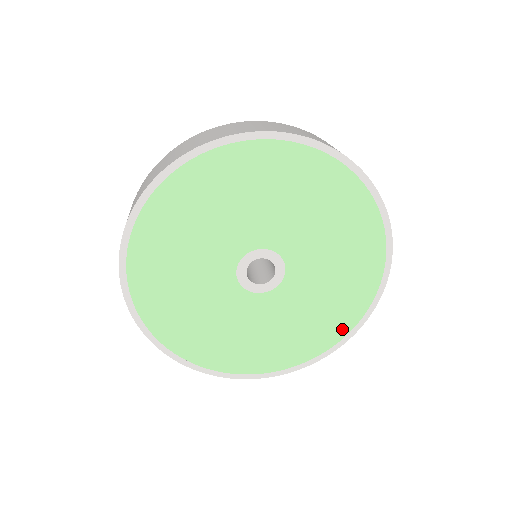
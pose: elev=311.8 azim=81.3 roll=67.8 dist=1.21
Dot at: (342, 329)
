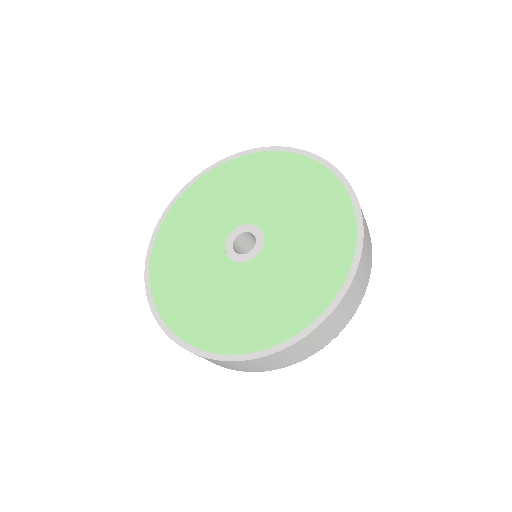
Dot at: (247, 344)
